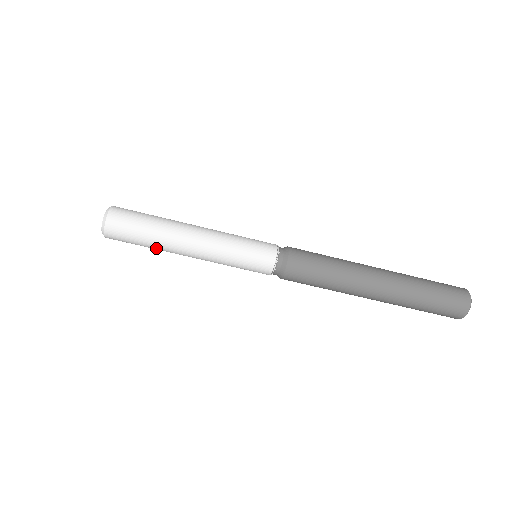
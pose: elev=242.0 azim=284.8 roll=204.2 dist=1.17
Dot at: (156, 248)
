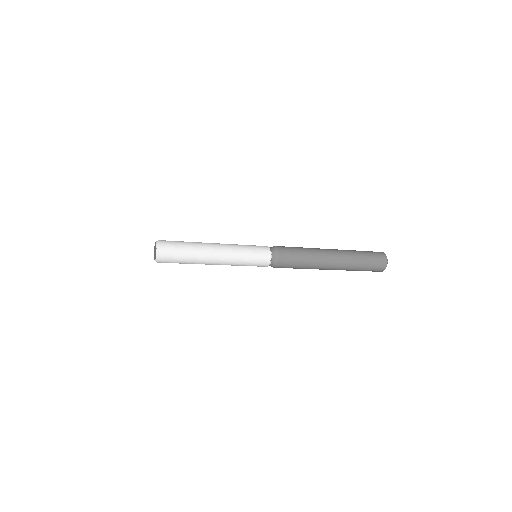
Dot at: occluded
